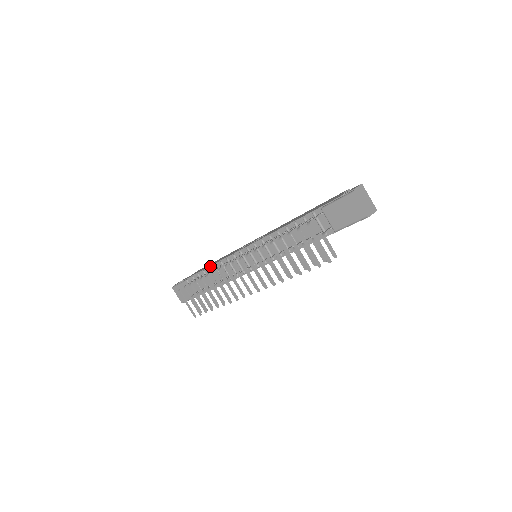
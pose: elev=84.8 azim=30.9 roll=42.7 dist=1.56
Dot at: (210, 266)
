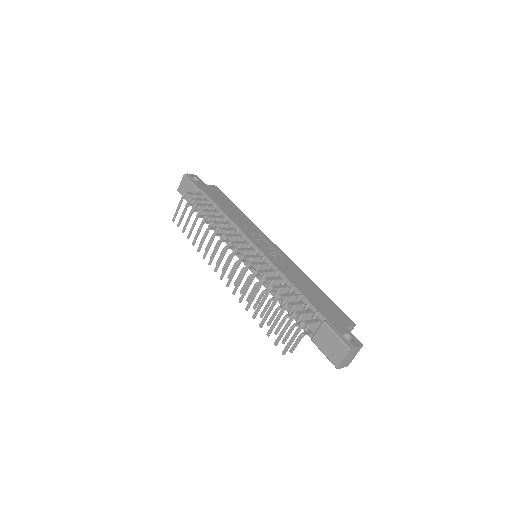
Dot at: (223, 211)
